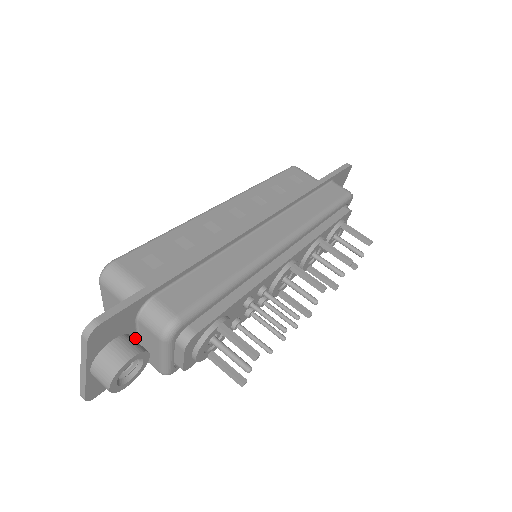
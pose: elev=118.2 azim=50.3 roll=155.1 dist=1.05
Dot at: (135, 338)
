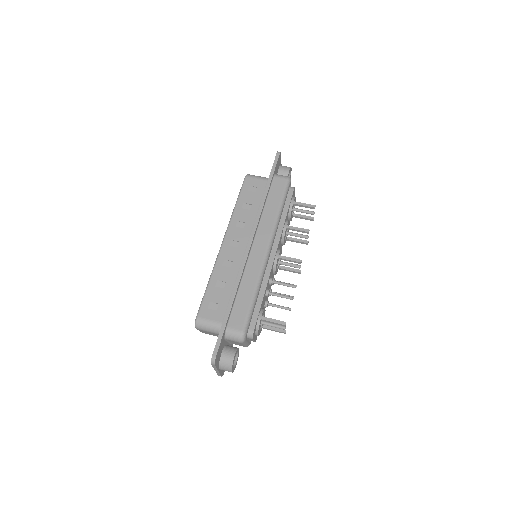
Dot at: (227, 343)
